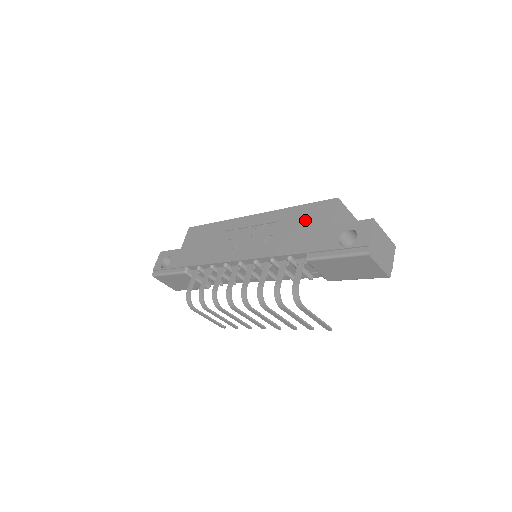
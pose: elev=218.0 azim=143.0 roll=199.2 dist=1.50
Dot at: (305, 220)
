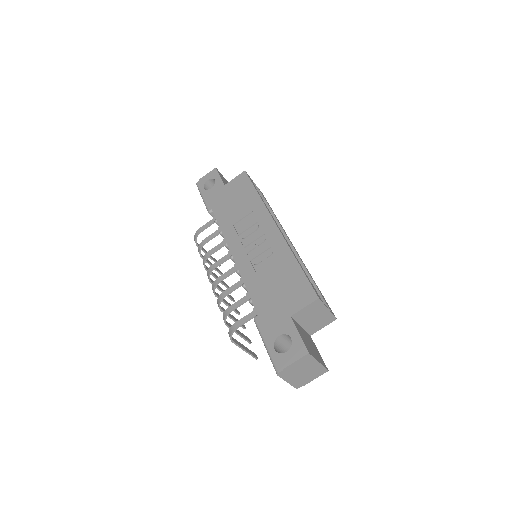
Dot at: (287, 285)
